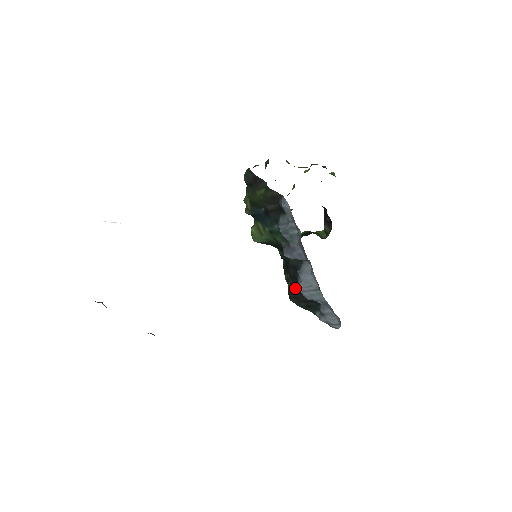
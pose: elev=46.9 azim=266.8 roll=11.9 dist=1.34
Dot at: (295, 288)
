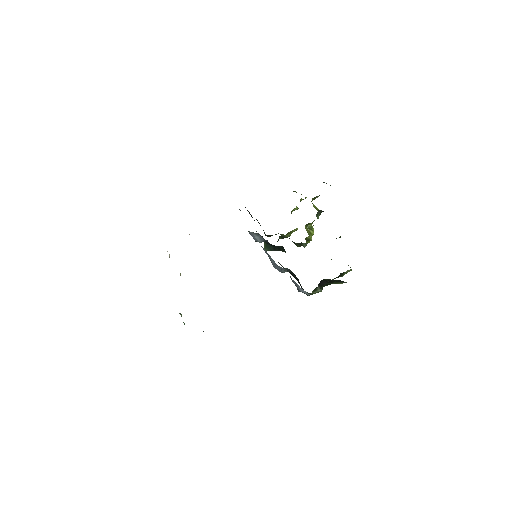
Dot at: occluded
